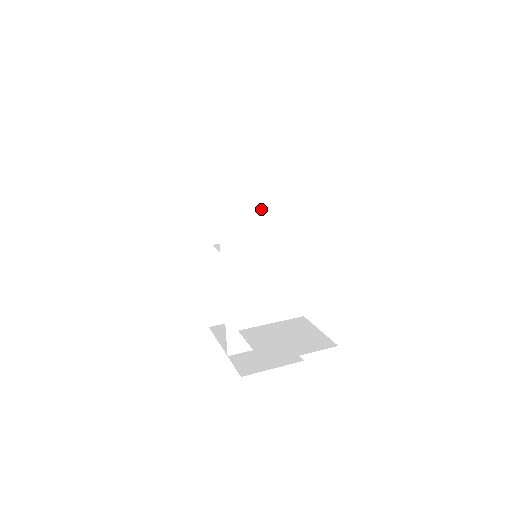
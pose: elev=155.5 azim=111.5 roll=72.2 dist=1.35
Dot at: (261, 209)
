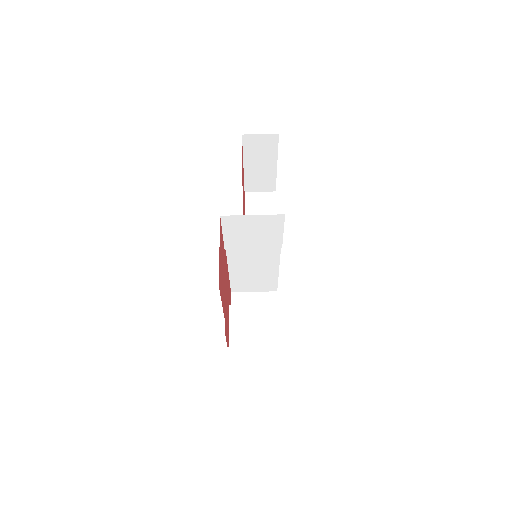
Dot at: (258, 243)
